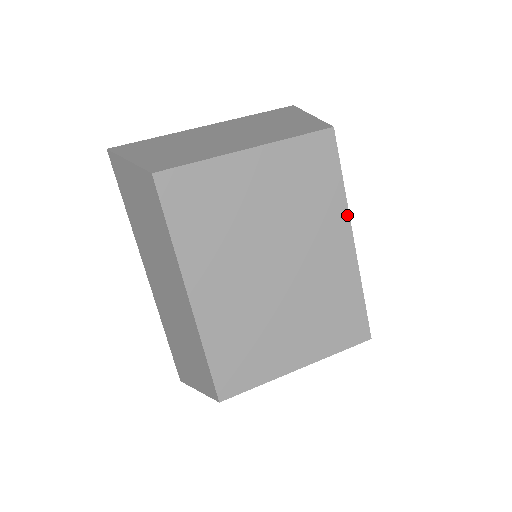
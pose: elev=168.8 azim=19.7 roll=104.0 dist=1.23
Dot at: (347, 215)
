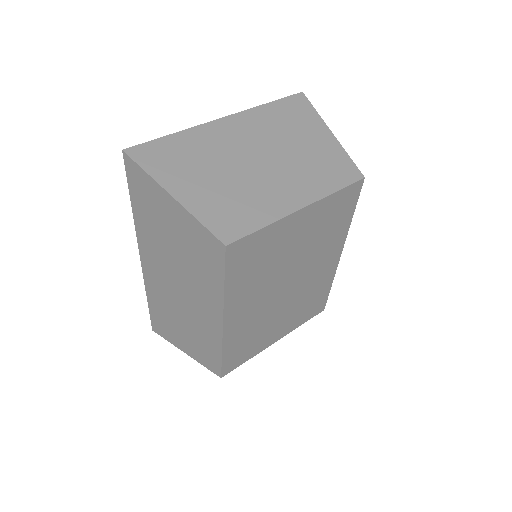
Dot at: (345, 239)
